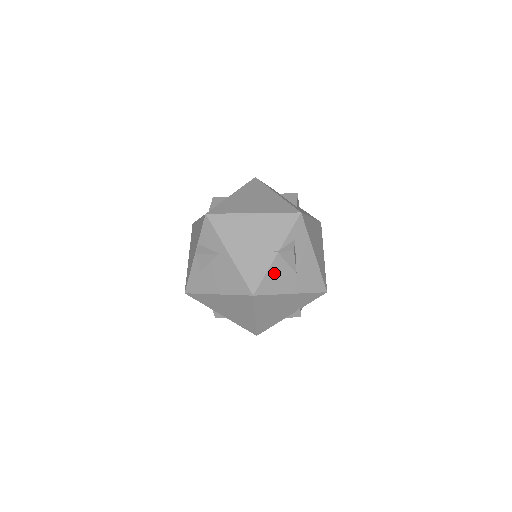
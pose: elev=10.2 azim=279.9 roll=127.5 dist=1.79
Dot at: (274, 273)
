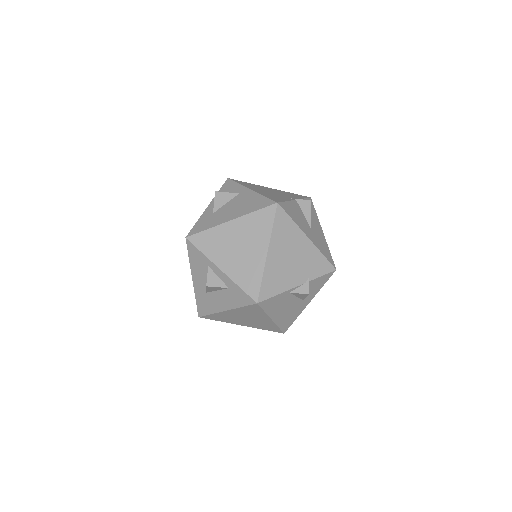
Dot at: (293, 208)
